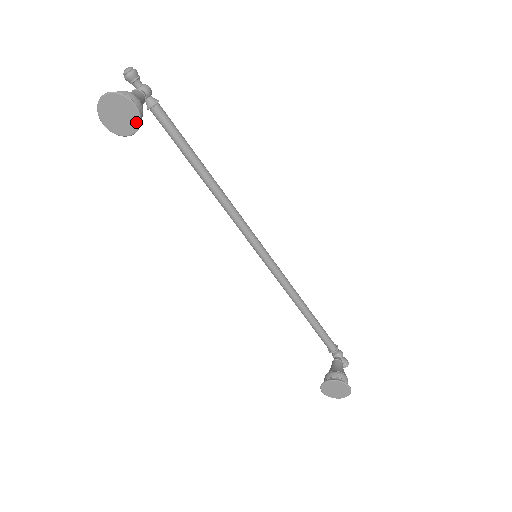
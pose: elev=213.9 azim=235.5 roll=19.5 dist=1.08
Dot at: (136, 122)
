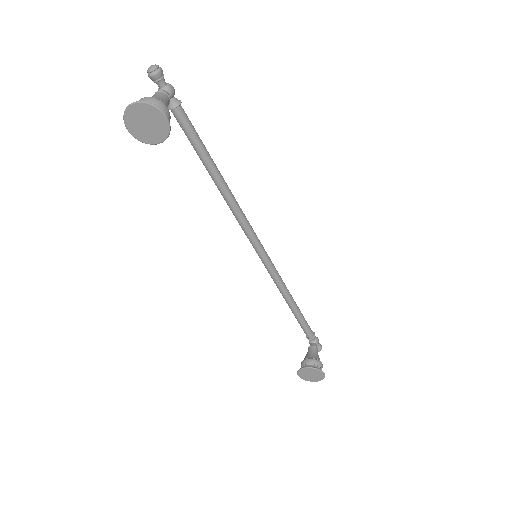
Dot at: (164, 133)
